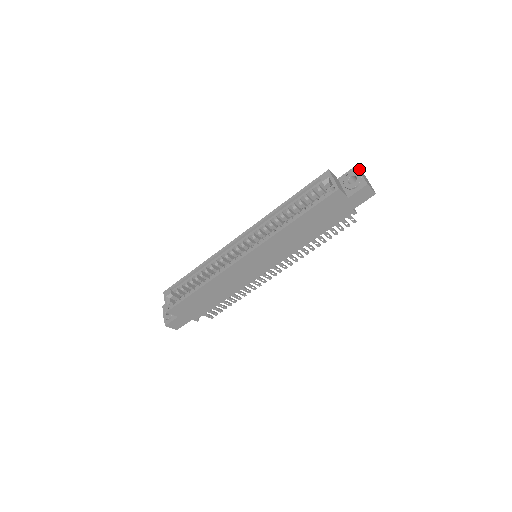
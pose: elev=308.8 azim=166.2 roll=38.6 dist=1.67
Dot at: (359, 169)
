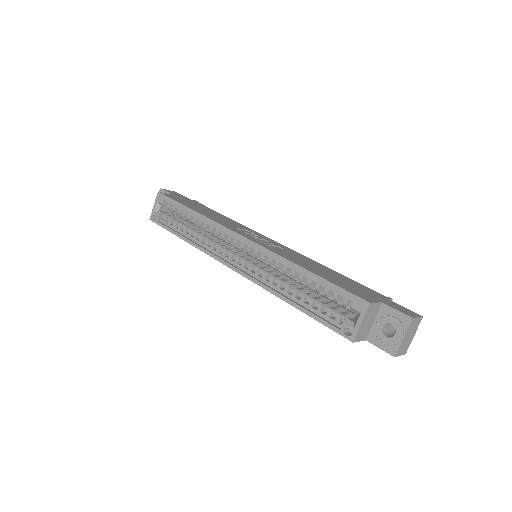
Dot at: (413, 322)
